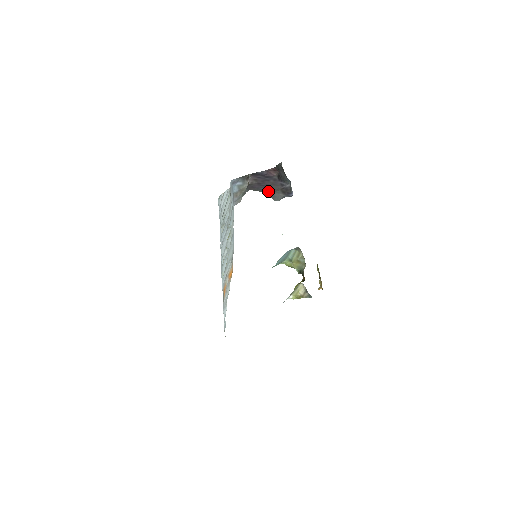
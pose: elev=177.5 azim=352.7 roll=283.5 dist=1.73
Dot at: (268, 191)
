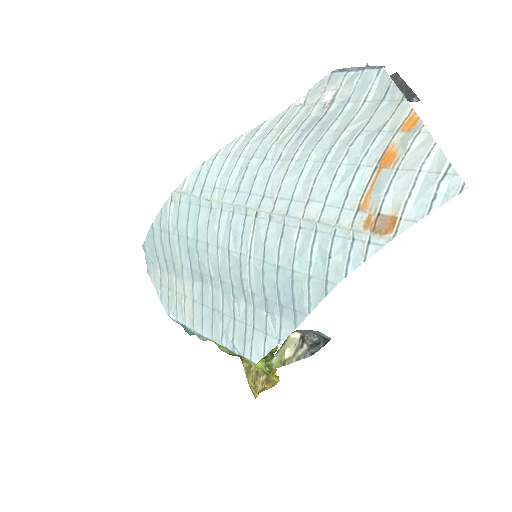
Dot at: occluded
